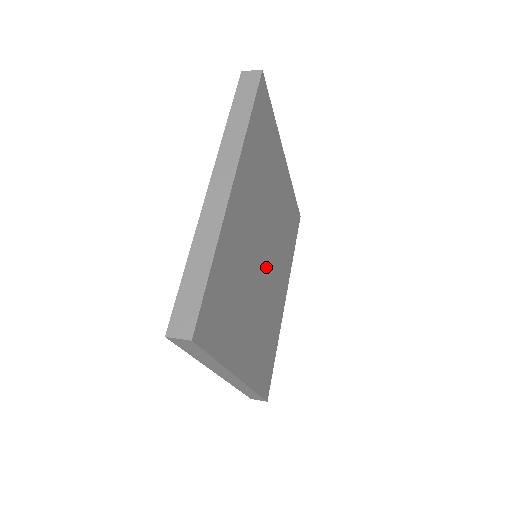
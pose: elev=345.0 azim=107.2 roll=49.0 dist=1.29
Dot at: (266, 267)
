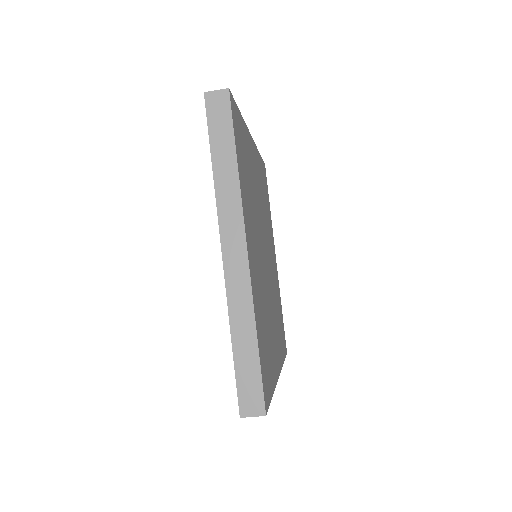
Dot at: (266, 266)
